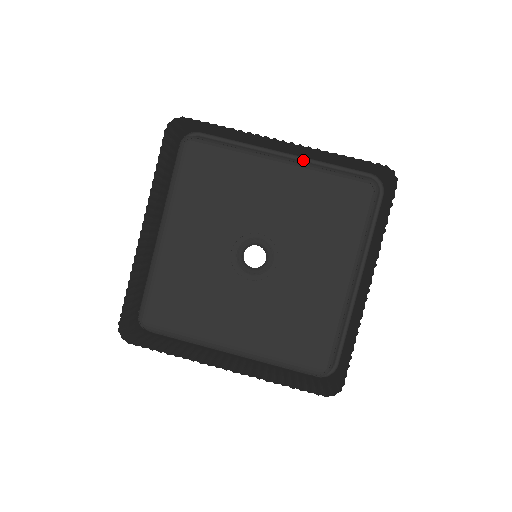
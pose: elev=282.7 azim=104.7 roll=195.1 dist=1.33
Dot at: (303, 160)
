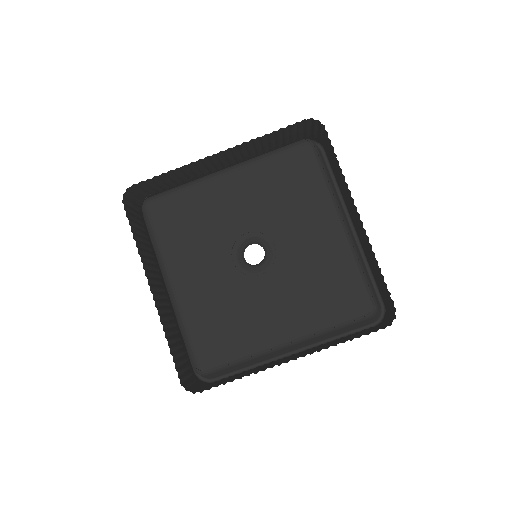
Dot at: (358, 244)
